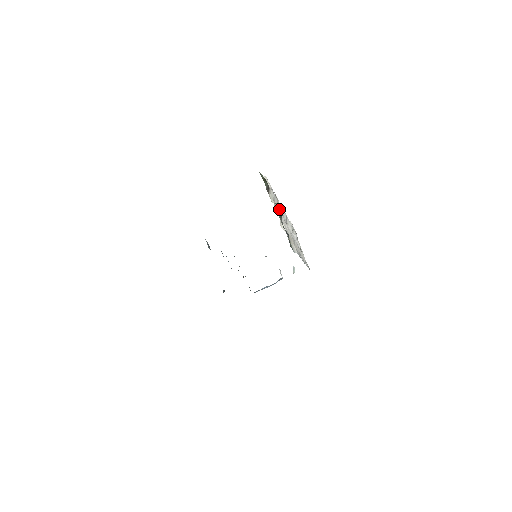
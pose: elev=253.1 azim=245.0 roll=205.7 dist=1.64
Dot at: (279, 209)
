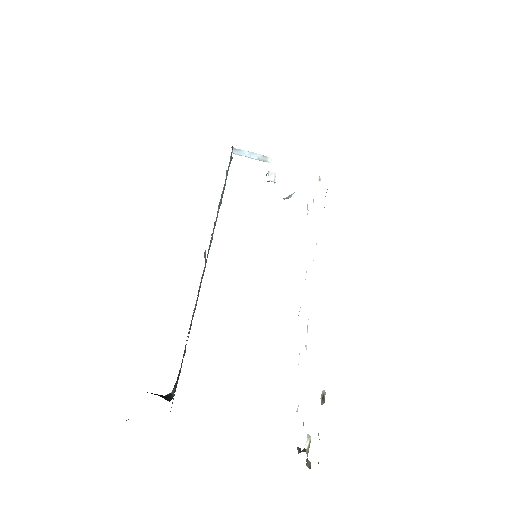
Dot at: occluded
